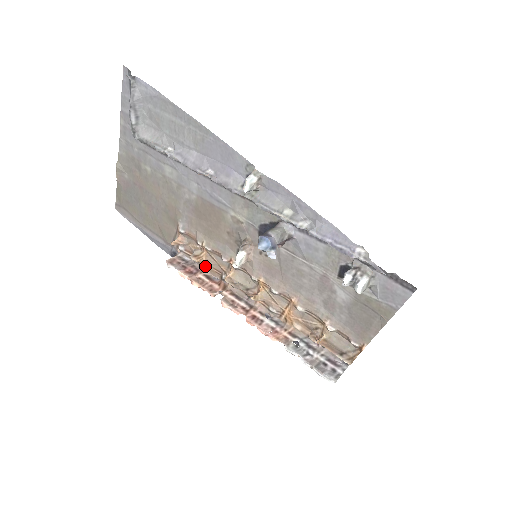
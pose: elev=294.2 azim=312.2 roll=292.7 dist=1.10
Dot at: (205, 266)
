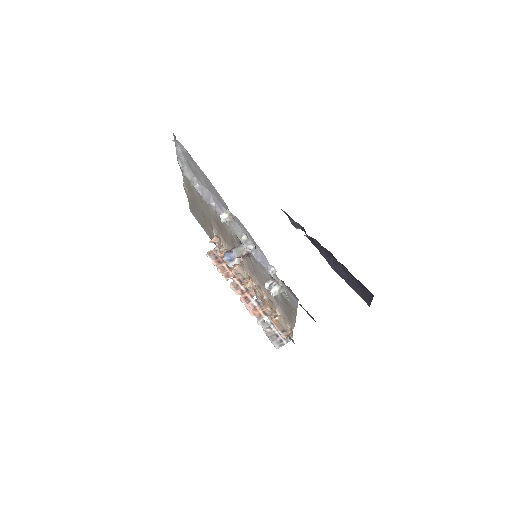
Dot at: occluded
